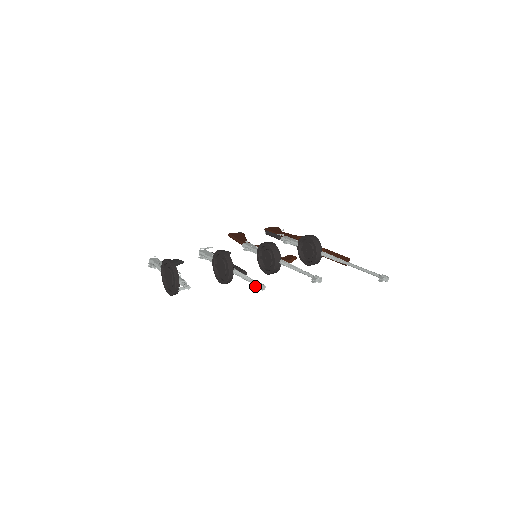
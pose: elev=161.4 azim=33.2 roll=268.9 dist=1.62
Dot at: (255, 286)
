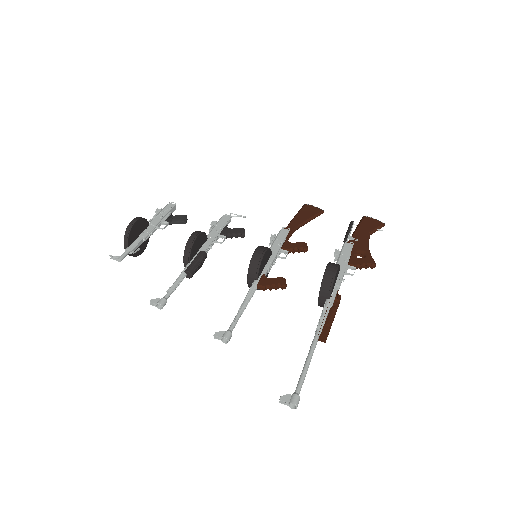
Dot at: (153, 299)
